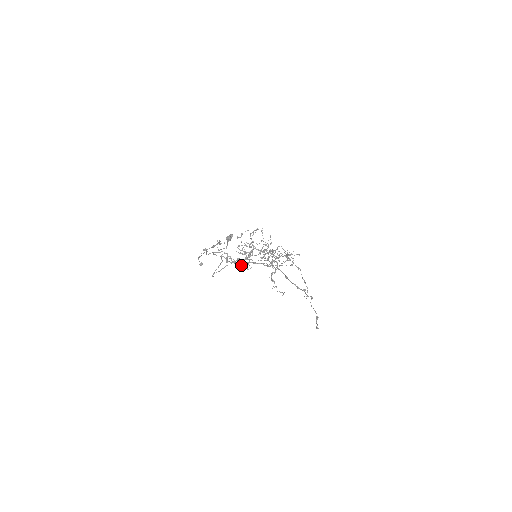
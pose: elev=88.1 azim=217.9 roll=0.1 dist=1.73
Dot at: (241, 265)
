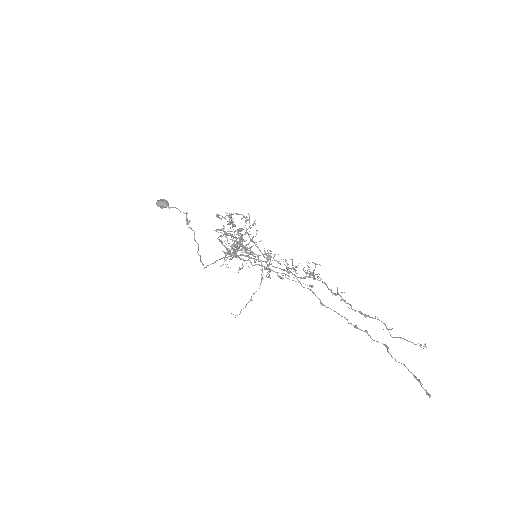
Dot at: occluded
